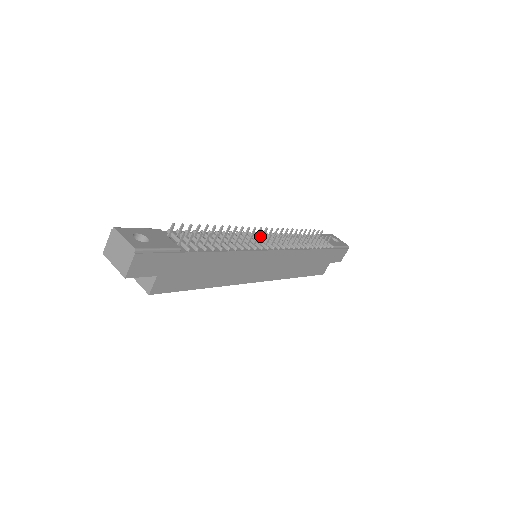
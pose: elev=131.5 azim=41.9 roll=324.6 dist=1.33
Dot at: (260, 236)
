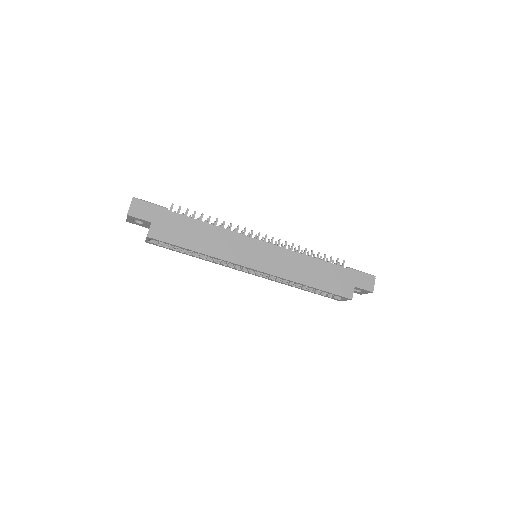
Dot at: occluded
